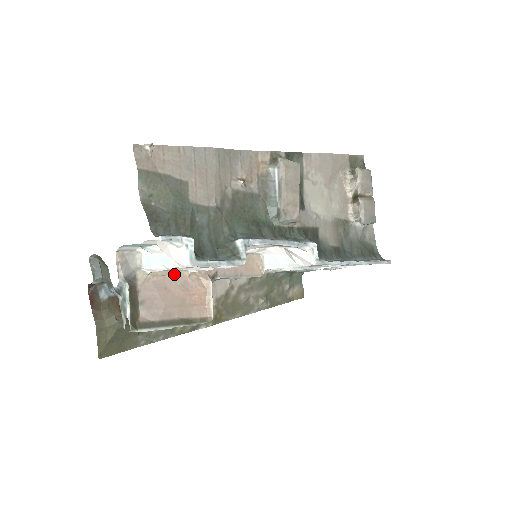
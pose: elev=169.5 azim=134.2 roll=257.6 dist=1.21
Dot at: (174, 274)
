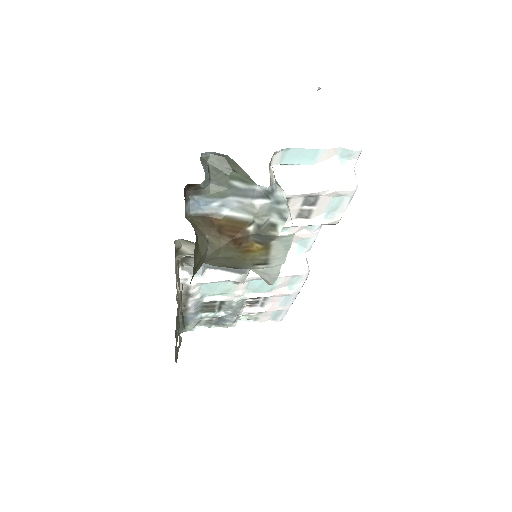
Dot at: occluded
